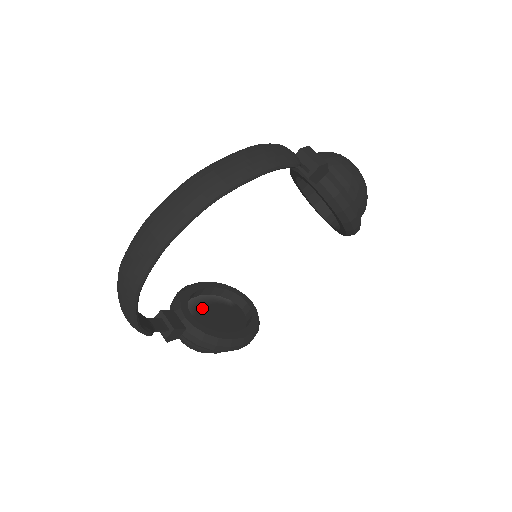
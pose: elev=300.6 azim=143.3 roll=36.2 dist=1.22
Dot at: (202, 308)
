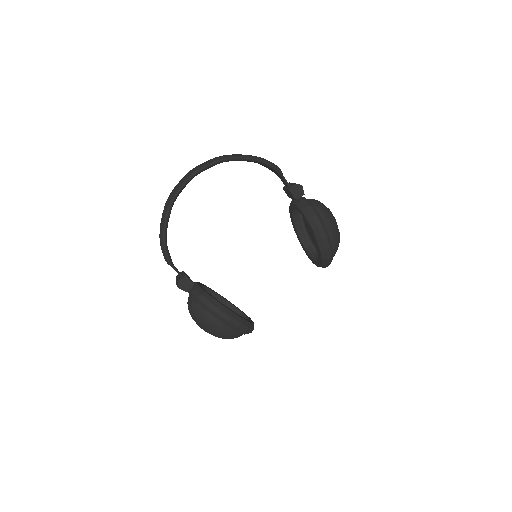
Dot at: occluded
